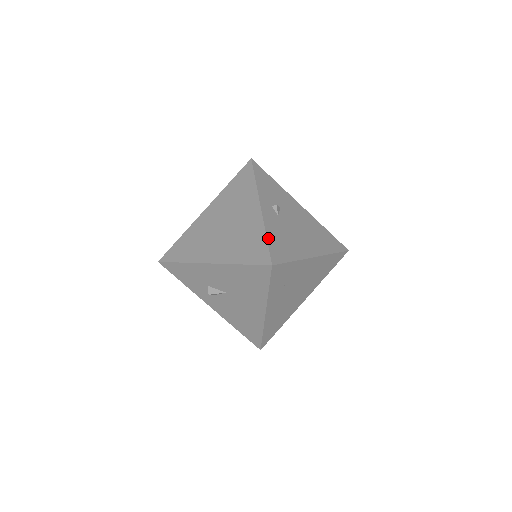
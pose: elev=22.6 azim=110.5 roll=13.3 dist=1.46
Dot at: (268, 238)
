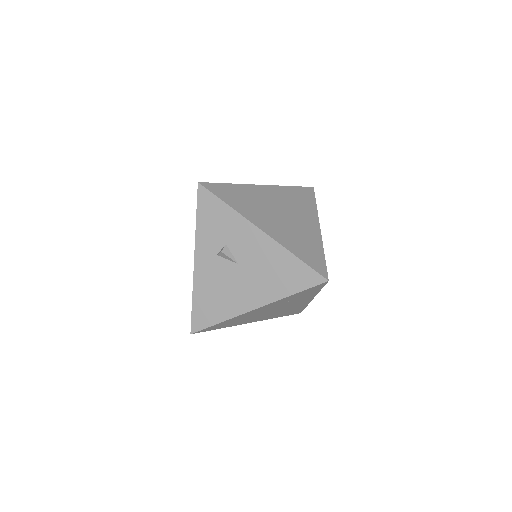
Dot at: (324, 257)
